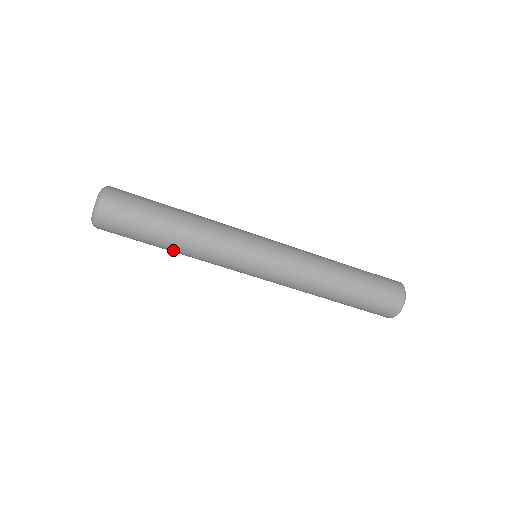
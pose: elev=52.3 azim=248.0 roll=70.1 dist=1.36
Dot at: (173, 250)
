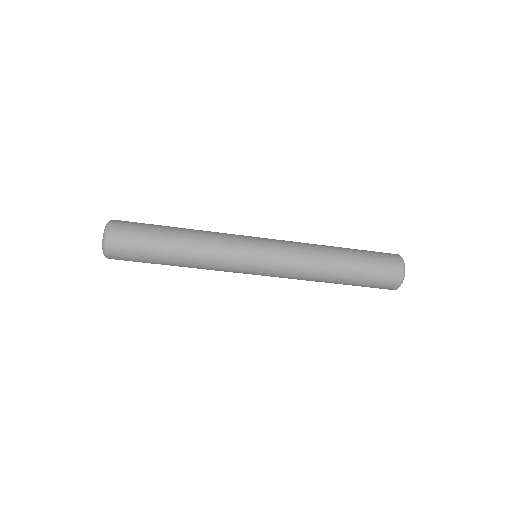
Dot at: occluded
